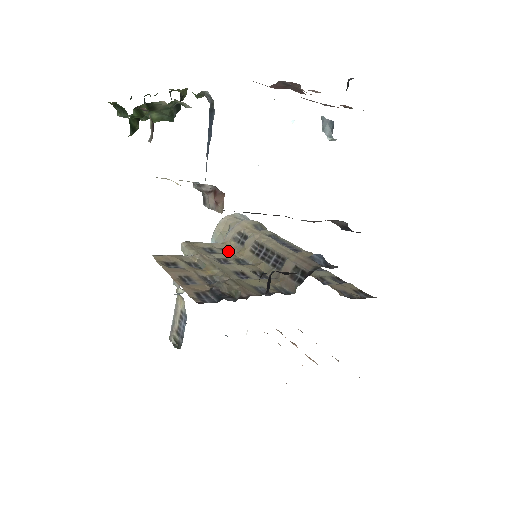
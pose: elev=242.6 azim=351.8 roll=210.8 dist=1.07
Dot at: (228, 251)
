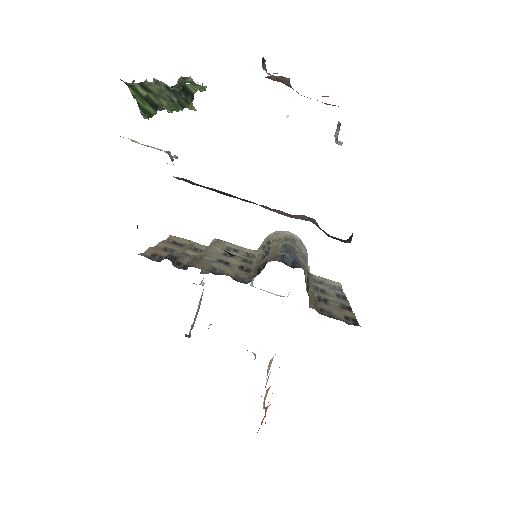
Dot at: (252, 256)
